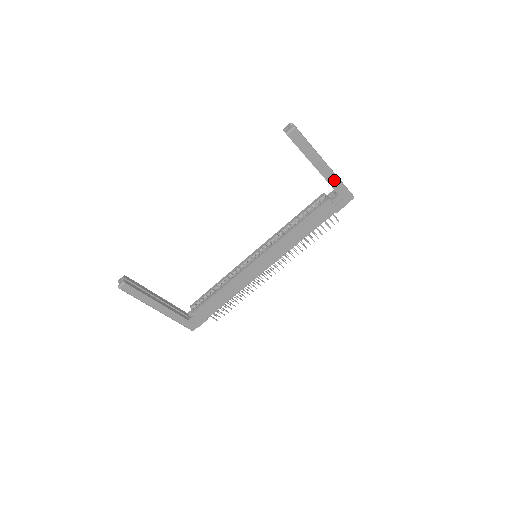
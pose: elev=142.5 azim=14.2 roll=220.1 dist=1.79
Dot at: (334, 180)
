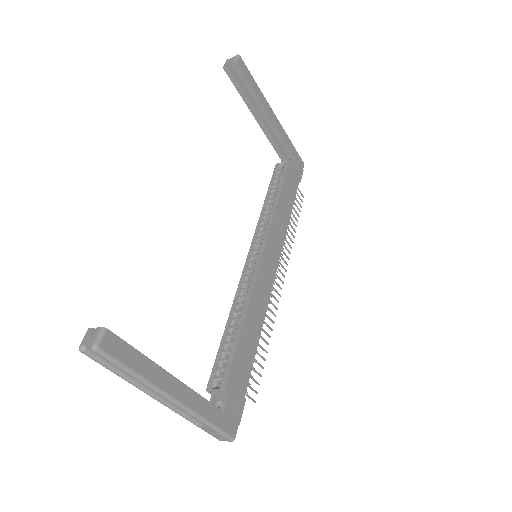
Dot at: (285, 136)
